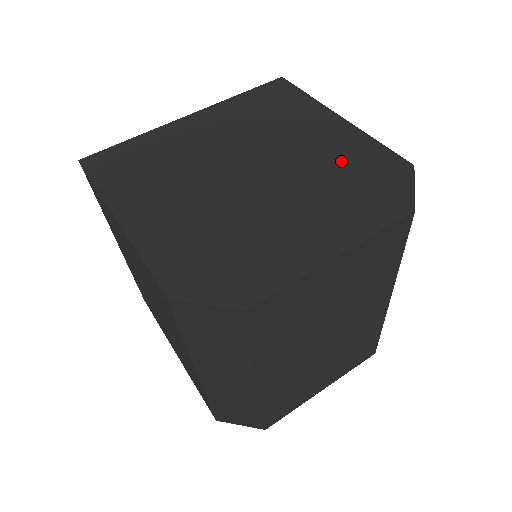
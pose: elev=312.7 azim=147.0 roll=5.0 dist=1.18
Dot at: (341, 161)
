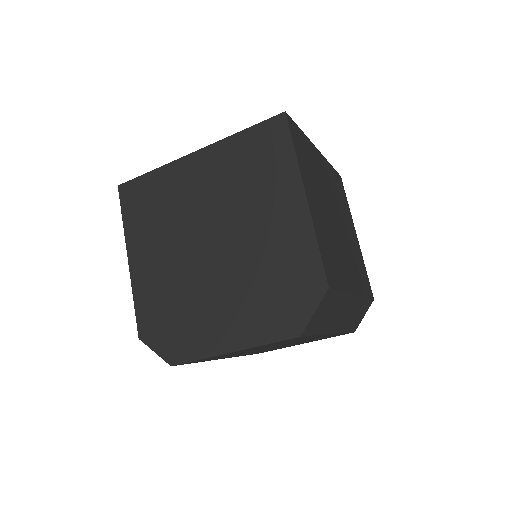
Dot at: (278, 259)
